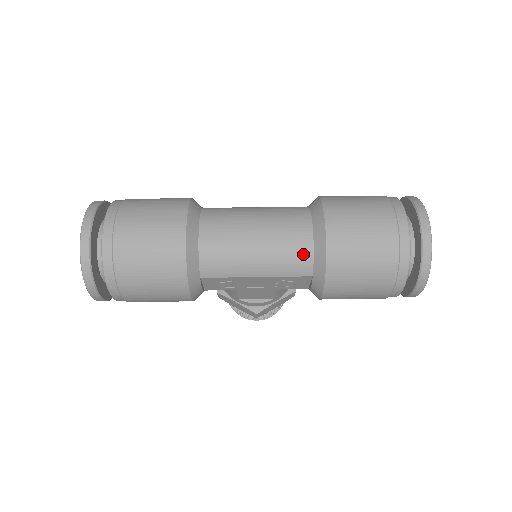
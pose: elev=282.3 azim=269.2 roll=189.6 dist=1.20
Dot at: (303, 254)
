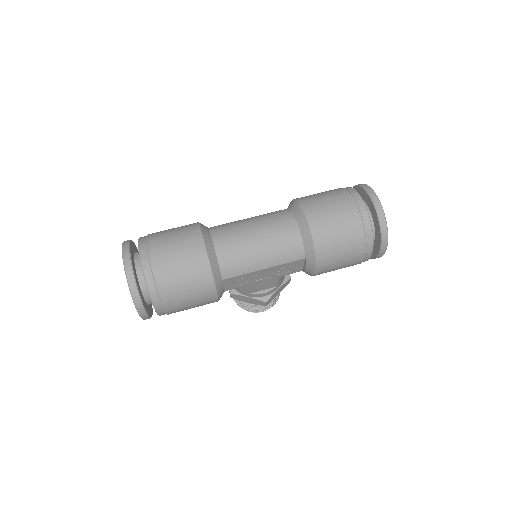
Dot at: (295, 243)
